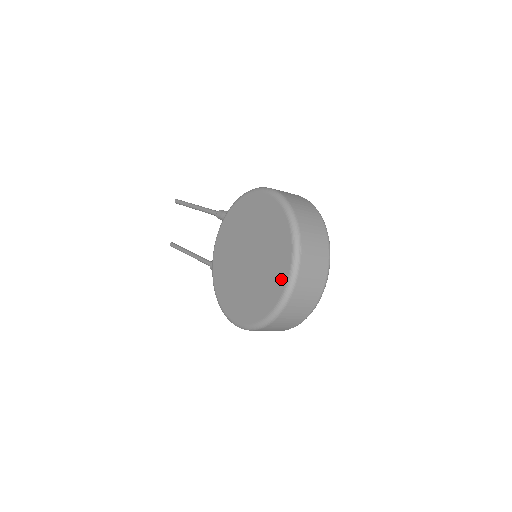
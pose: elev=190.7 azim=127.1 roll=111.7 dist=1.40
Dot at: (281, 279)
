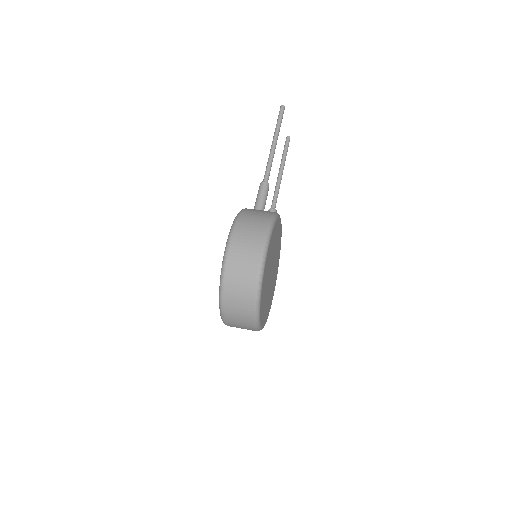
Dot at: occluded
